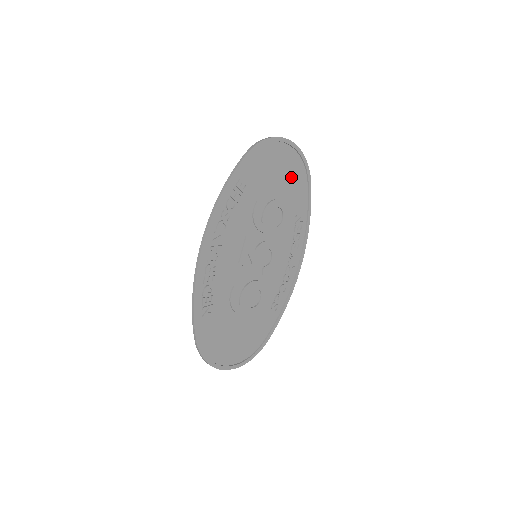
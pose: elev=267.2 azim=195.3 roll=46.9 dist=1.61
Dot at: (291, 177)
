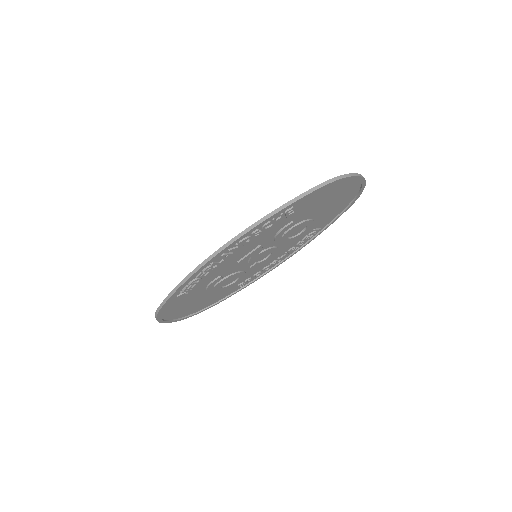
Dot at: (337, 203)
